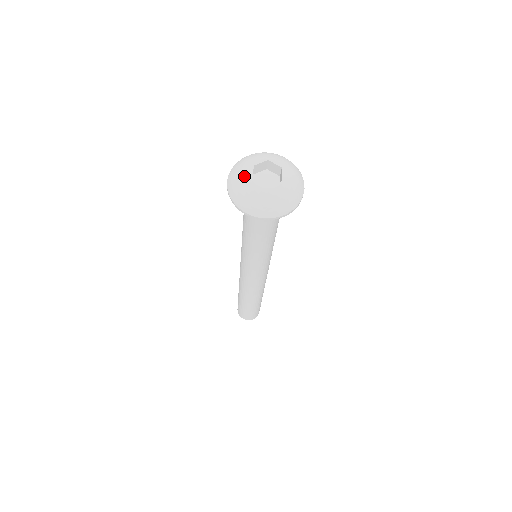
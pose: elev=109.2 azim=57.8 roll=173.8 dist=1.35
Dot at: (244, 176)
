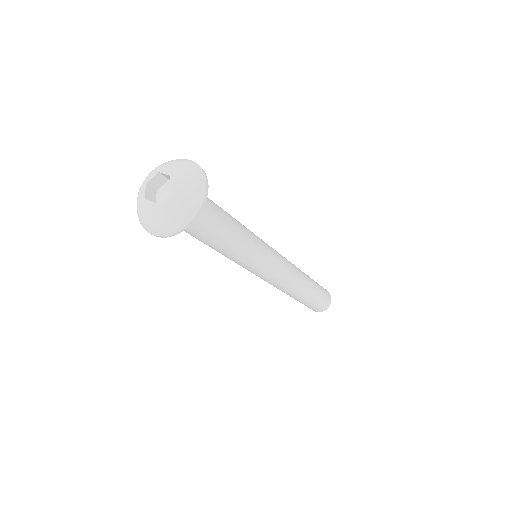
Dot at: (148, 175)
